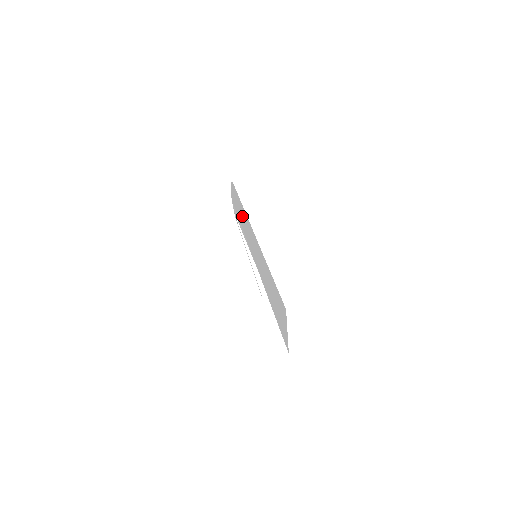
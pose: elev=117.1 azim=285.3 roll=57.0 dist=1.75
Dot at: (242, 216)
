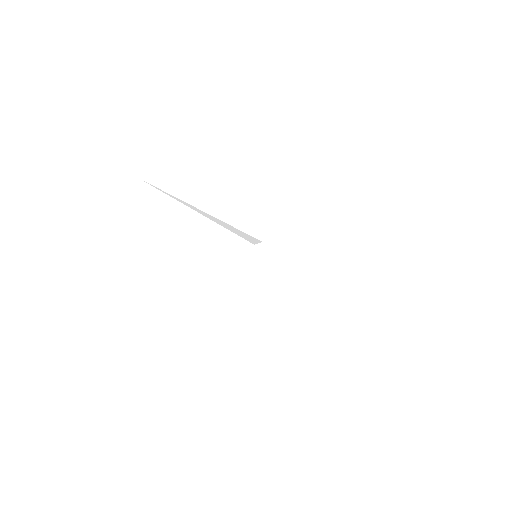
Dot at: occluded
